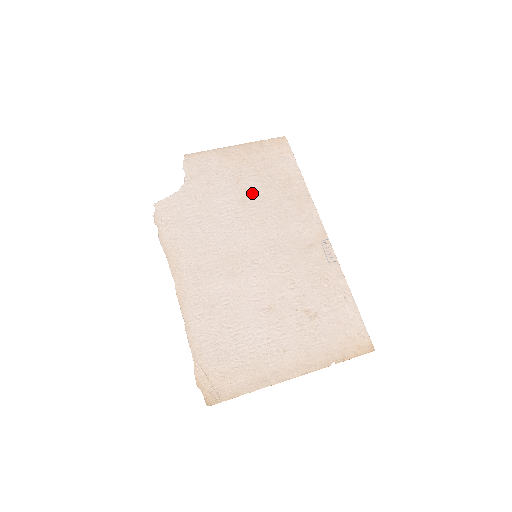
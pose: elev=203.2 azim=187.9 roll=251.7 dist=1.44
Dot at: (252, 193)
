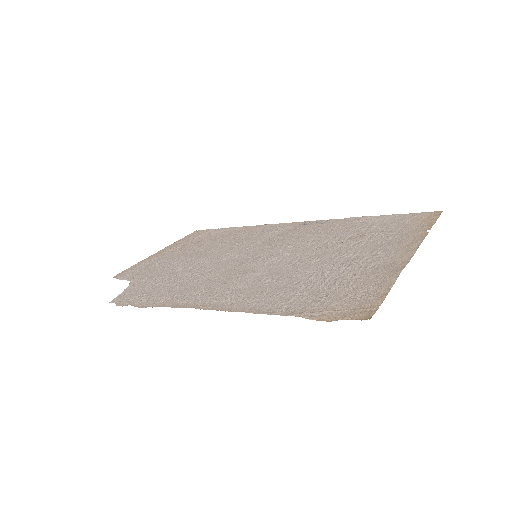
Dot at: (204, 250)
